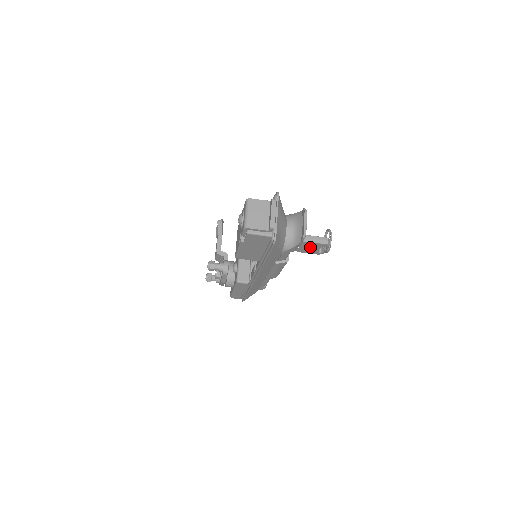
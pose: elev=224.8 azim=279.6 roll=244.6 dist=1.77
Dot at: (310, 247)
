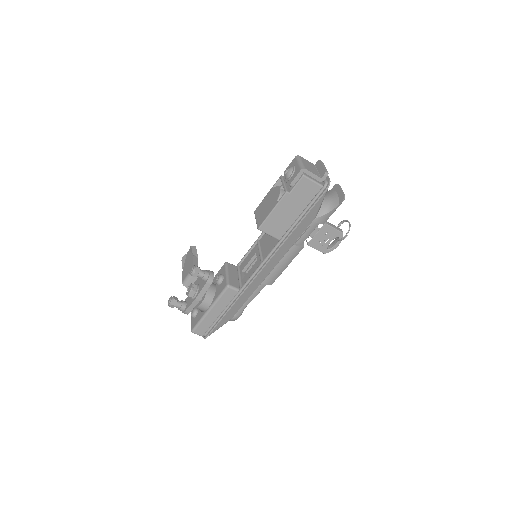
Dot at: (324, 237)
